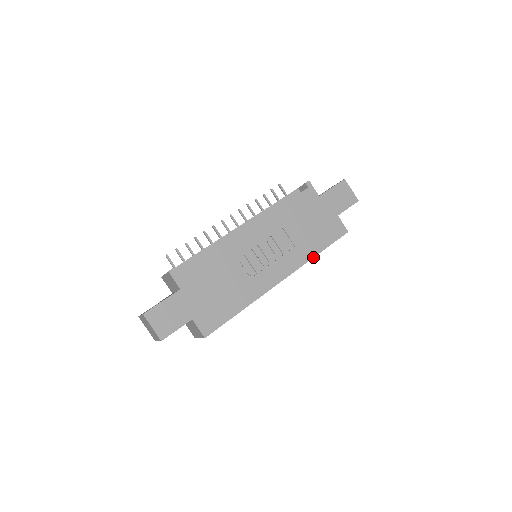
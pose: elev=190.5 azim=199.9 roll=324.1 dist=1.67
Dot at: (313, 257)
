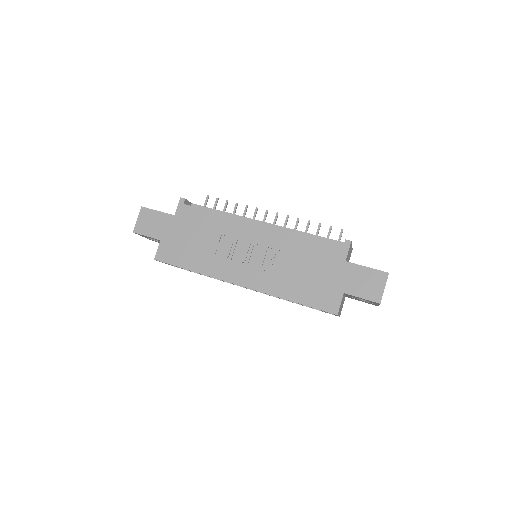
Dot at: (283, 298)
